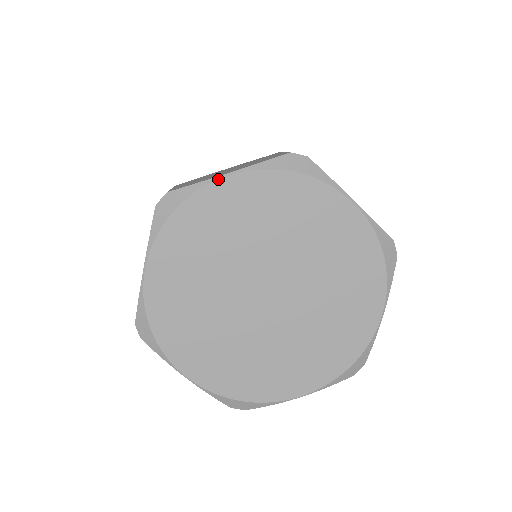
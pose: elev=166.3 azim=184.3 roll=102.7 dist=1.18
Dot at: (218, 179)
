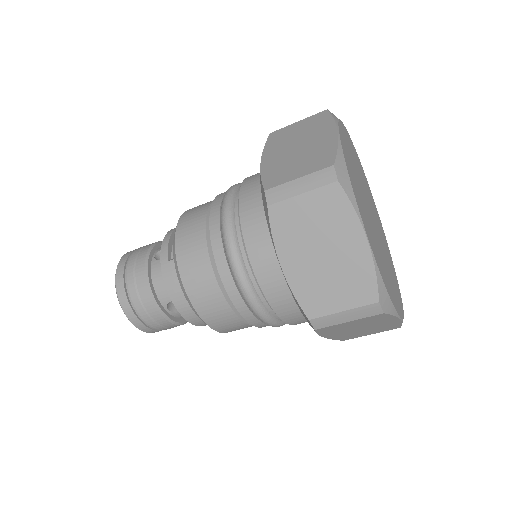
Dot at: occluded
